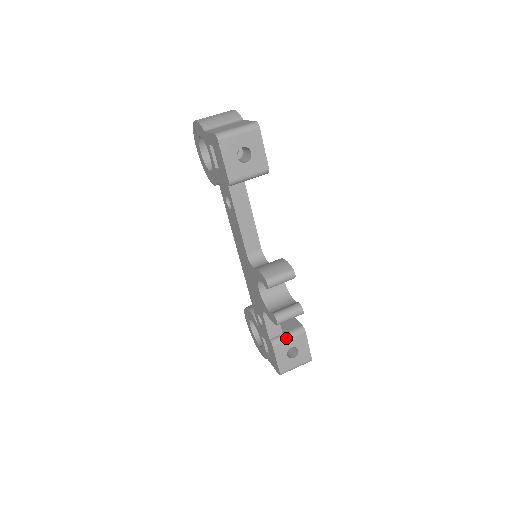
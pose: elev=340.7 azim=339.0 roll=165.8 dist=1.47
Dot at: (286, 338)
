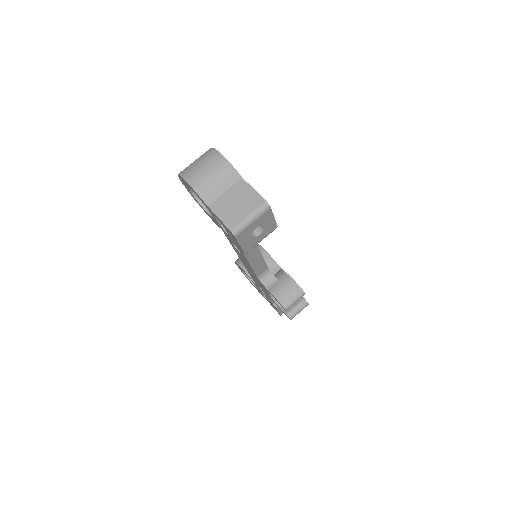
Dot at: occluded
